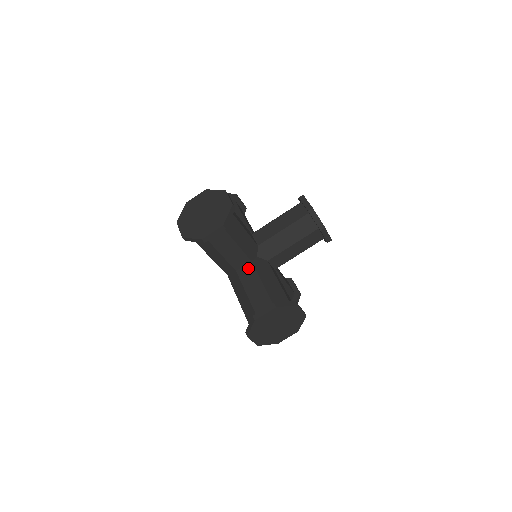
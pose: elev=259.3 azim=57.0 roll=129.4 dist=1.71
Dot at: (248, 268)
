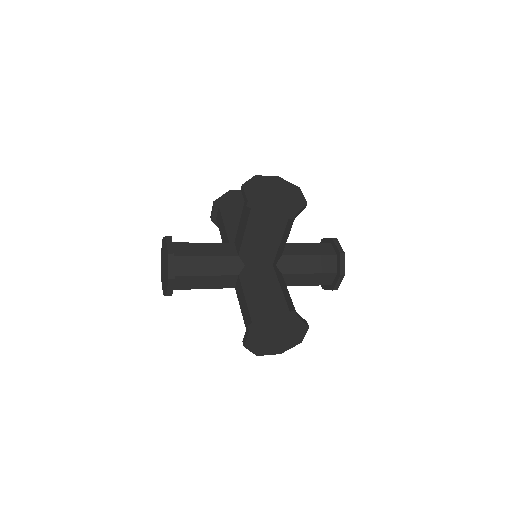
Dot at: (238, 284)
